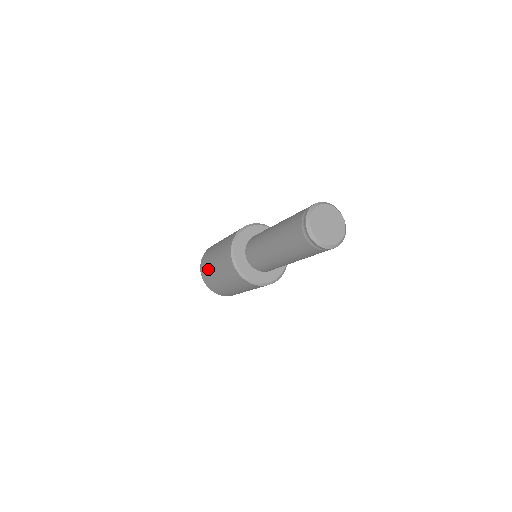
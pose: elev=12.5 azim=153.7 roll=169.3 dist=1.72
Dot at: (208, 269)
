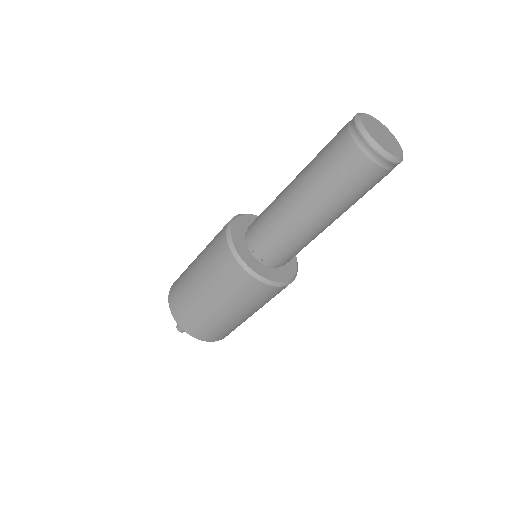
Dot at: (203, 320)
